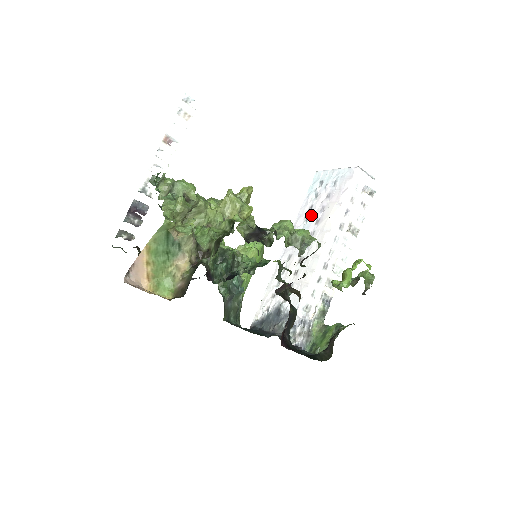
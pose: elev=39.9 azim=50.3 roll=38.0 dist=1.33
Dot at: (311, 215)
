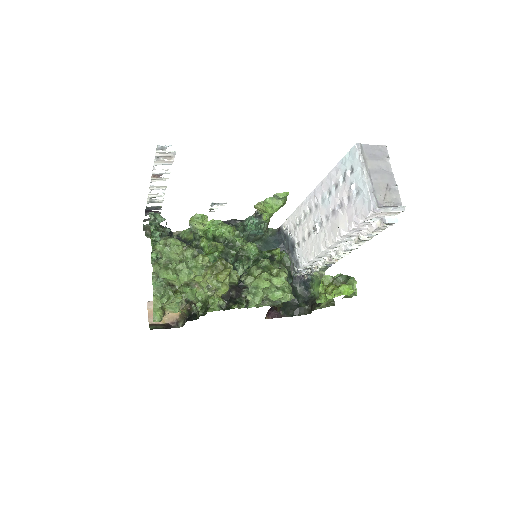
Dot at: (333, 197)
